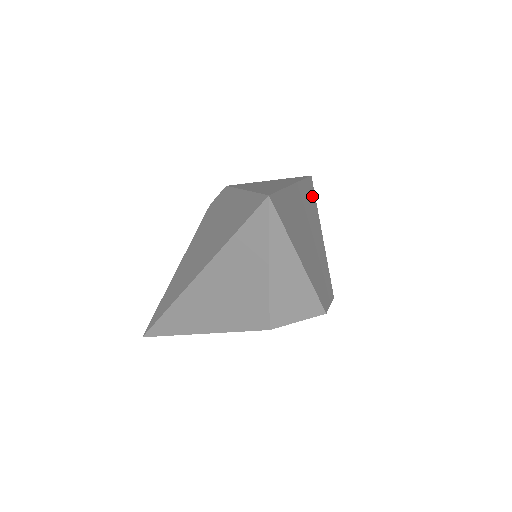
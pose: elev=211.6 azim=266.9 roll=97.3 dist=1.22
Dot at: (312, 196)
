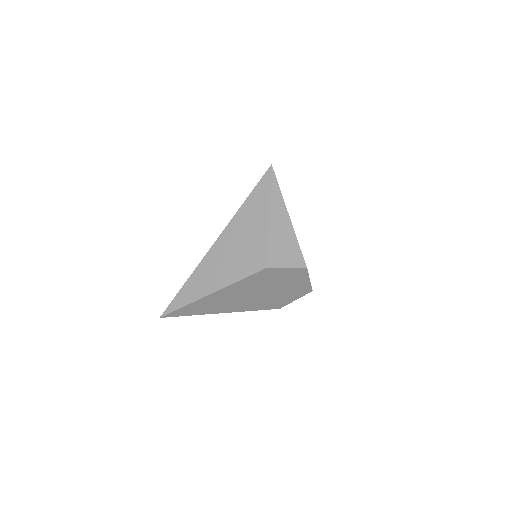
Dot at: occluded
